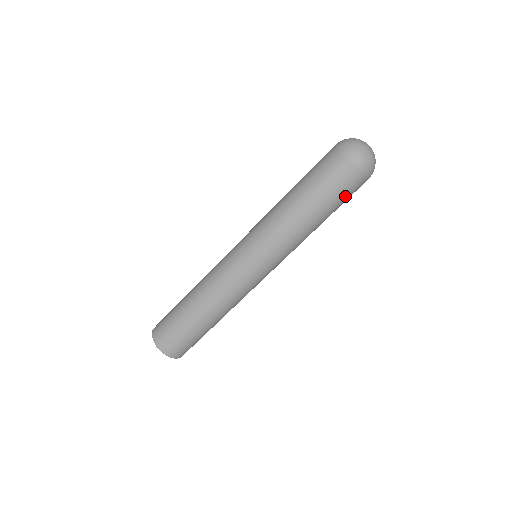
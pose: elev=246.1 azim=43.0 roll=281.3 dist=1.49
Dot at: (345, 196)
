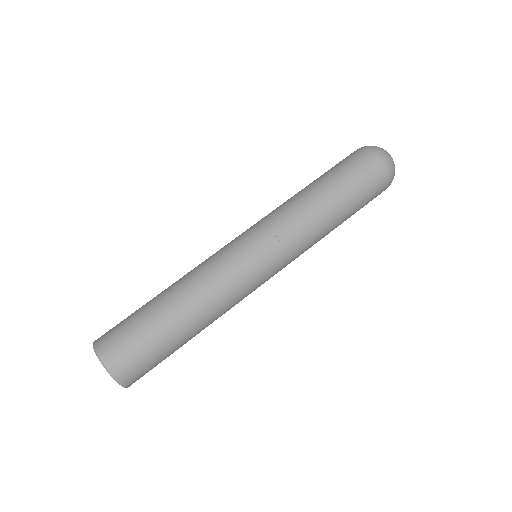
Dot at: (361, 182)
